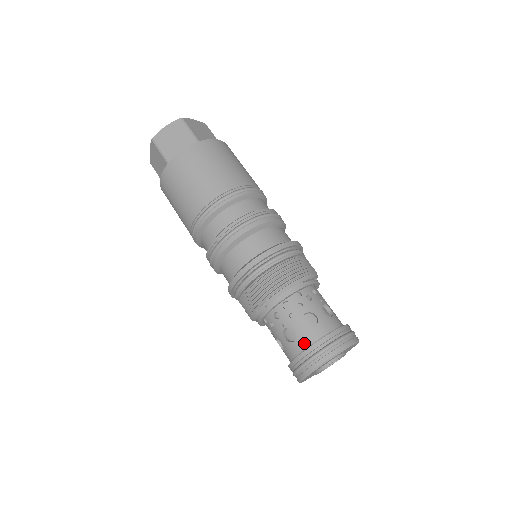
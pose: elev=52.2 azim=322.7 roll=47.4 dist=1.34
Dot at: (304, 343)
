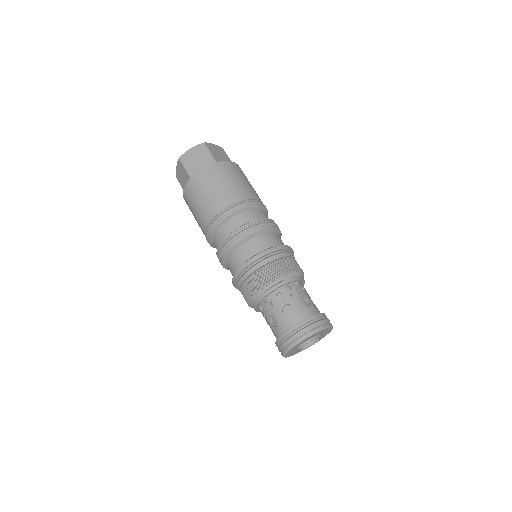
Dot at: occluded
